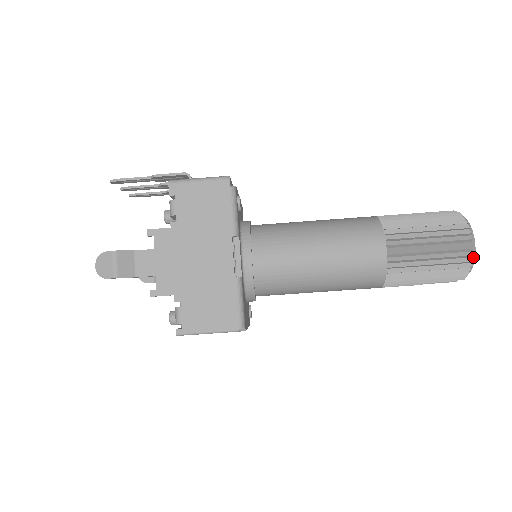
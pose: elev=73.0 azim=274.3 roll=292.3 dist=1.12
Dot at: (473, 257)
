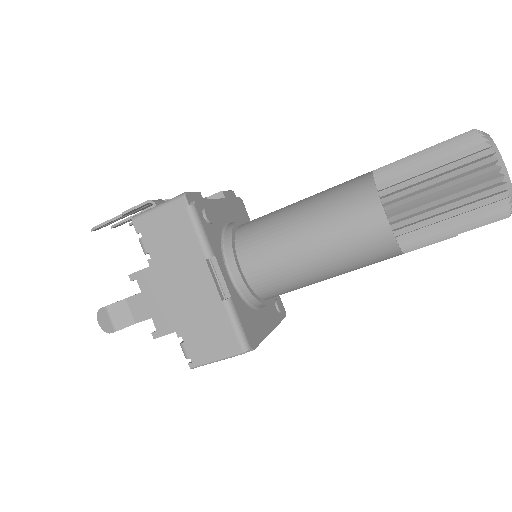
Dot at: (508, 190)
